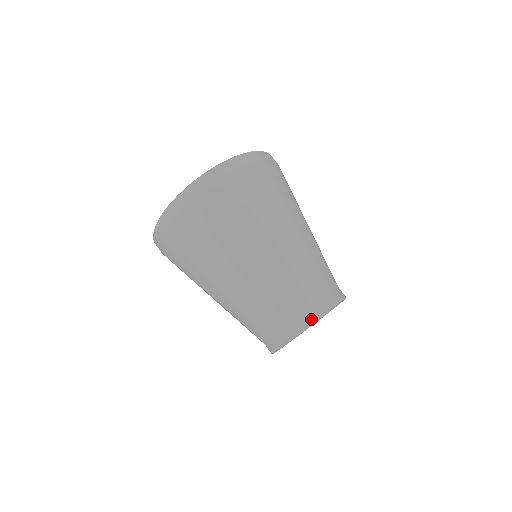
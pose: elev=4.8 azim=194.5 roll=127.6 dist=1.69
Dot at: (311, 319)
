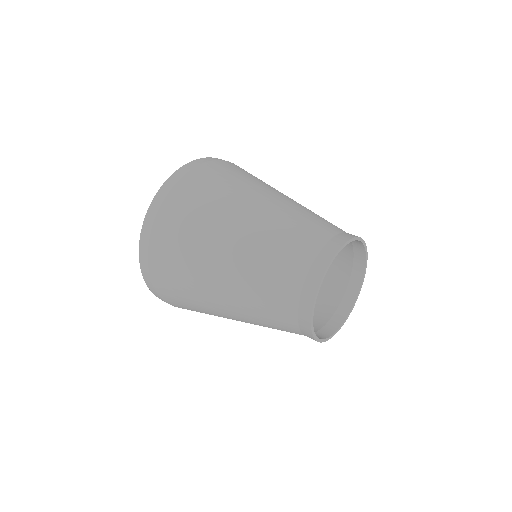
Dot at: (345, 239)
